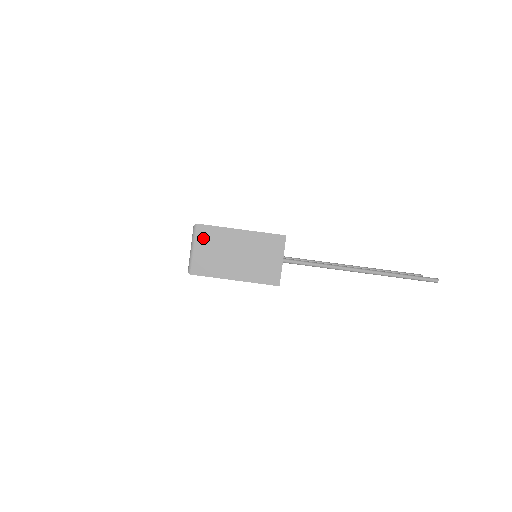
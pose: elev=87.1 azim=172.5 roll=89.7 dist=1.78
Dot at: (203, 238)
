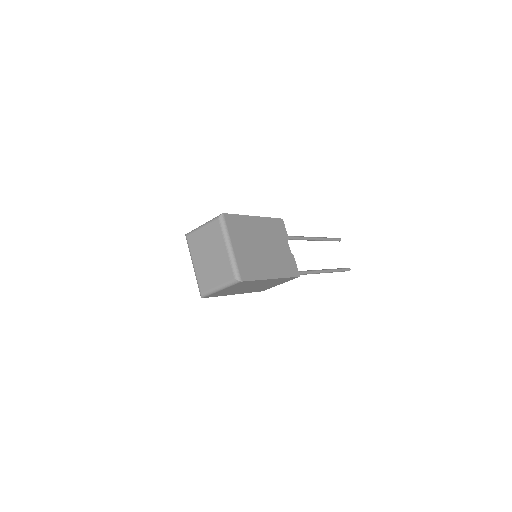
Dot at: occluded
